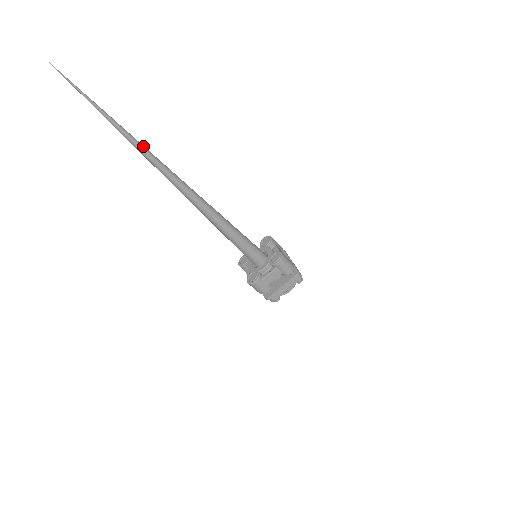
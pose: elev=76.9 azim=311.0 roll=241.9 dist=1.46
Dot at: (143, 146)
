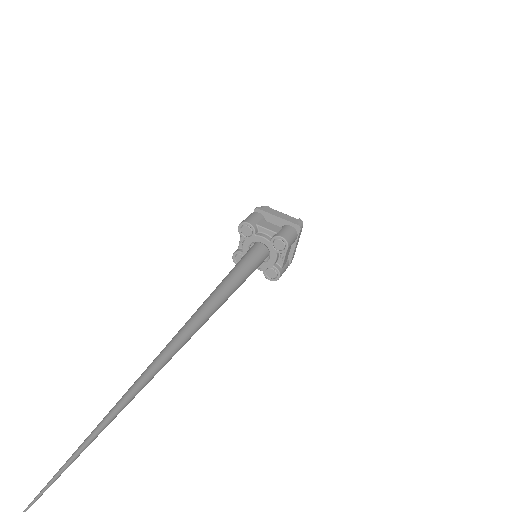
Dot at: (135, 388)
